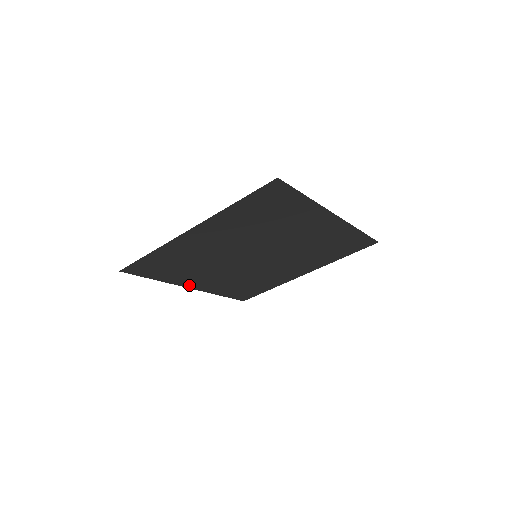
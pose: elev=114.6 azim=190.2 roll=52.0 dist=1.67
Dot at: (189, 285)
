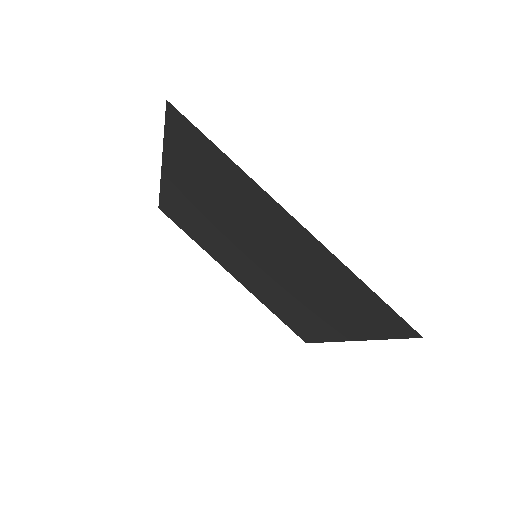
Dot at: (228, 270)
